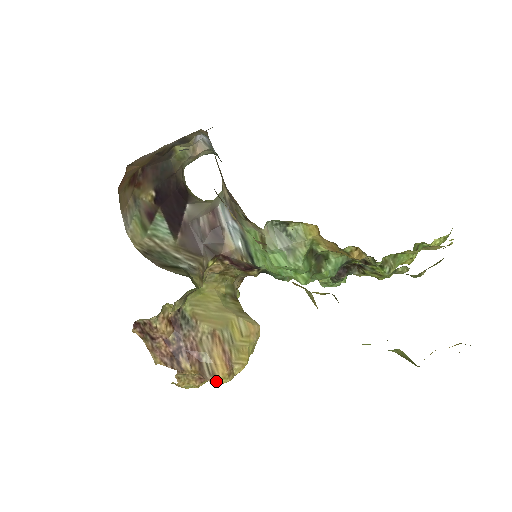
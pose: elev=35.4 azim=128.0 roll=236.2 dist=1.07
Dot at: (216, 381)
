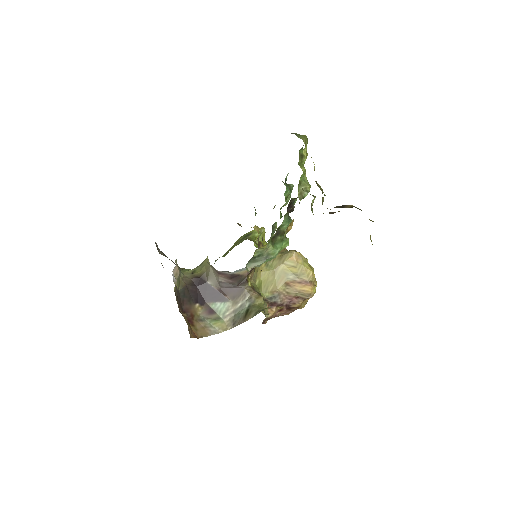
Dot at: (313, 294)
